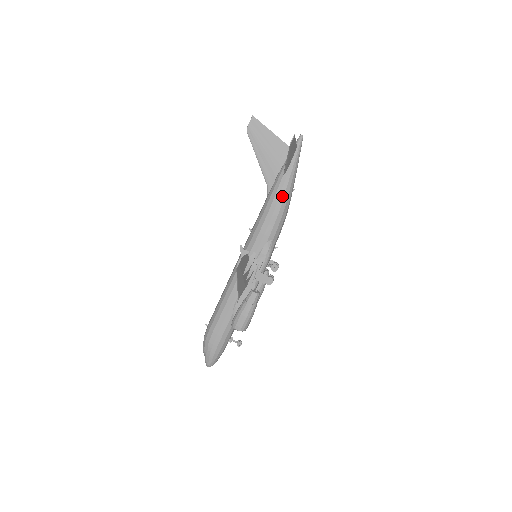
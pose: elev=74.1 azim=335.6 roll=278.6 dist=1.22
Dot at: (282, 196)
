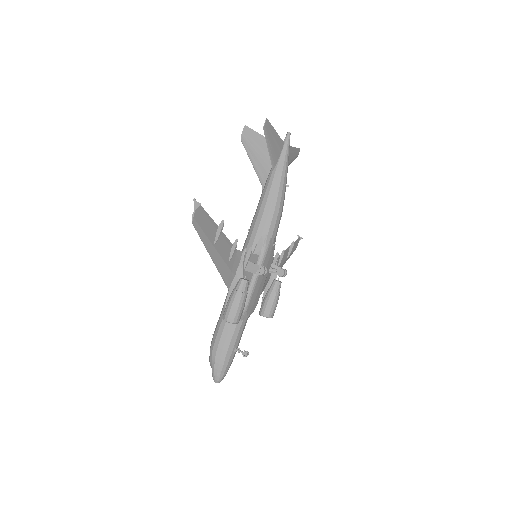
Dot at: (273, 189)
